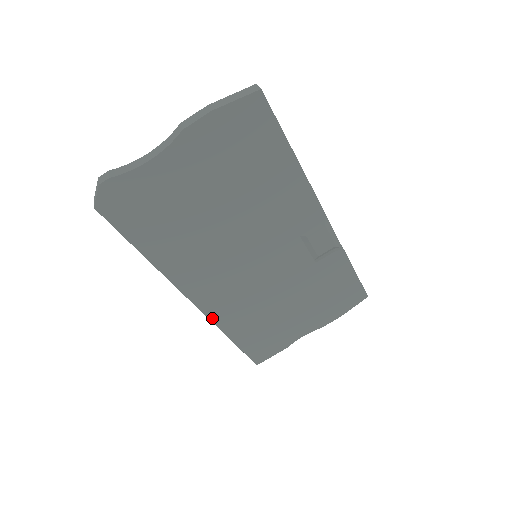
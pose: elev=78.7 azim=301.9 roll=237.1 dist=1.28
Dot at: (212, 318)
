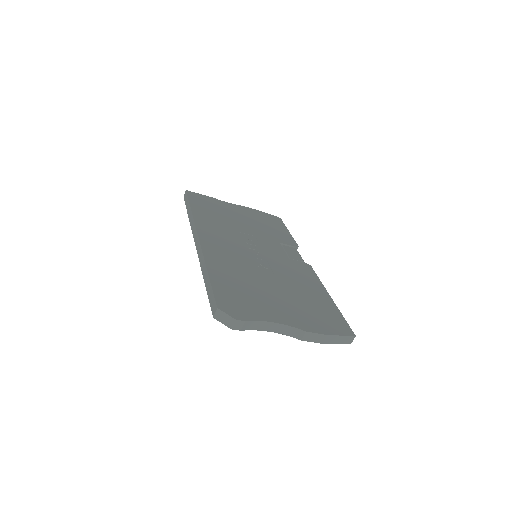
Dot at: occluded
